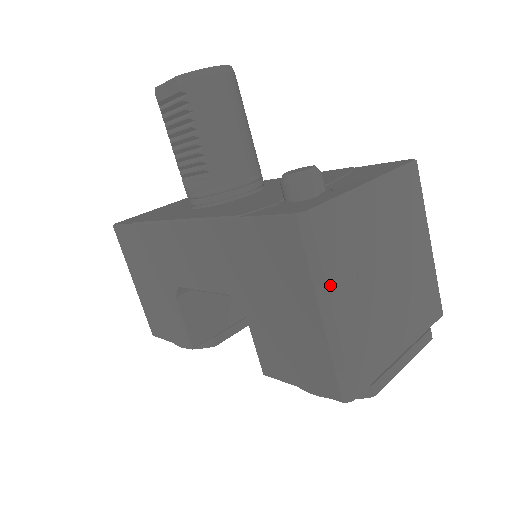
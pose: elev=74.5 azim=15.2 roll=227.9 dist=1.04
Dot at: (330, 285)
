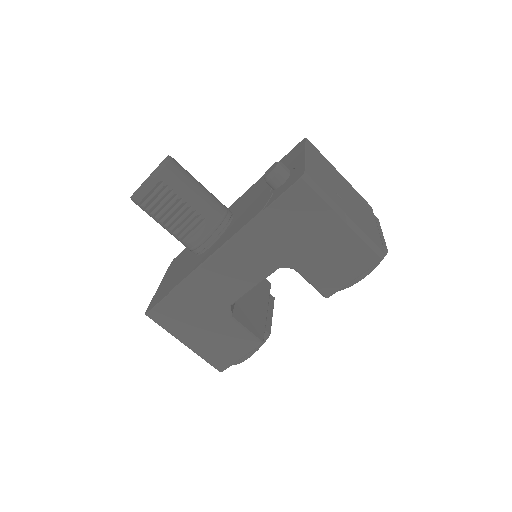
Dot at: (336, 203)
